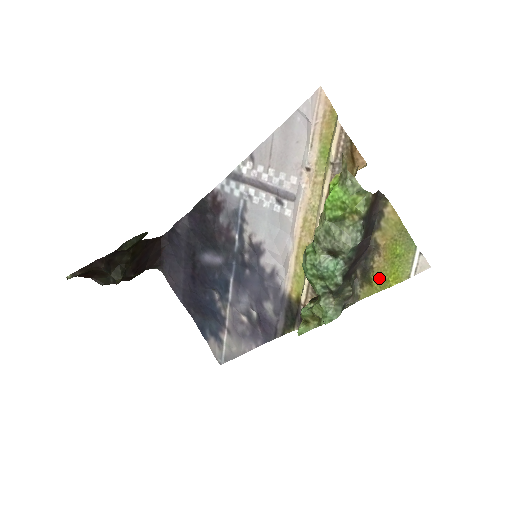
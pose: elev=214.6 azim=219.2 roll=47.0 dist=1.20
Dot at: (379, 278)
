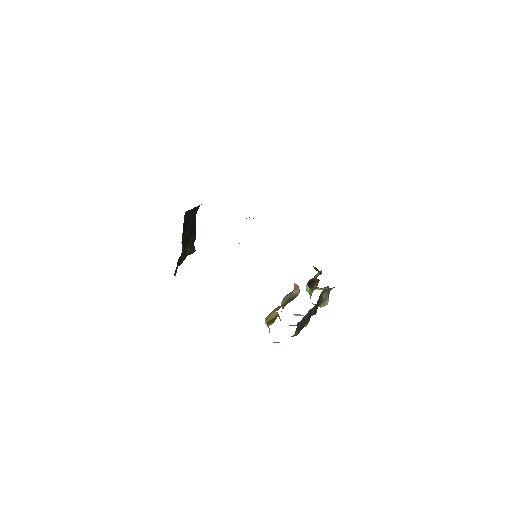
Dot at: occluded
